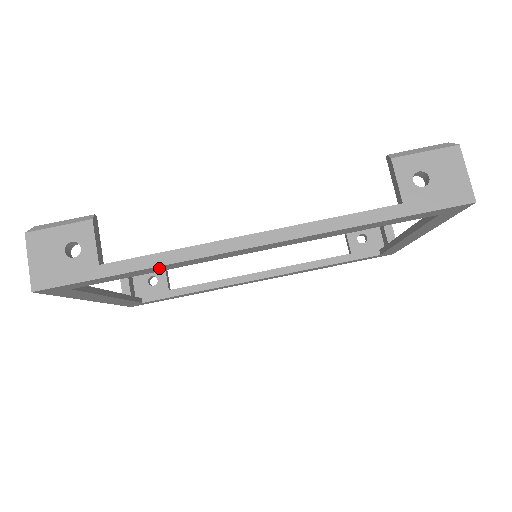
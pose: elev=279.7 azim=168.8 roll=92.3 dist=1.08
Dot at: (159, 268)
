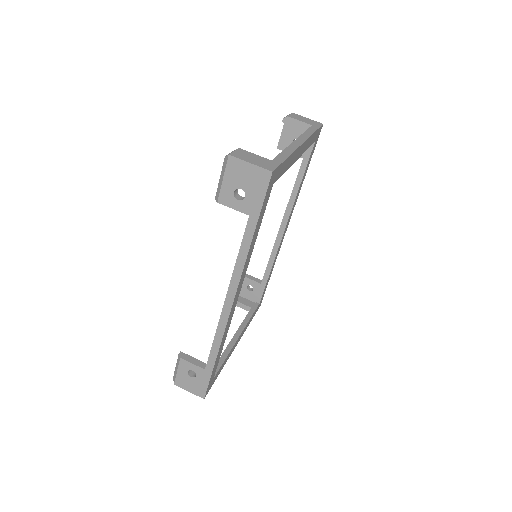
Dot at: (221, 346)
